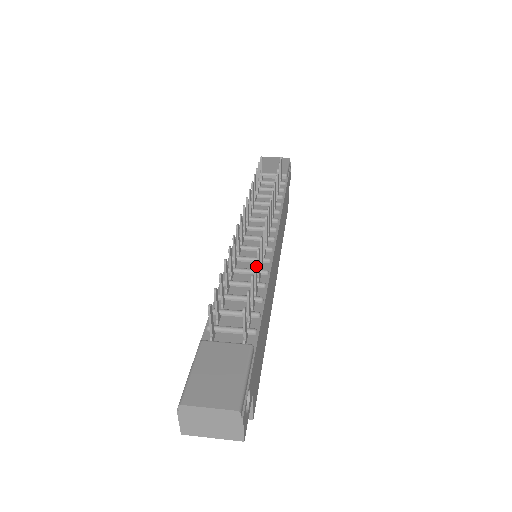
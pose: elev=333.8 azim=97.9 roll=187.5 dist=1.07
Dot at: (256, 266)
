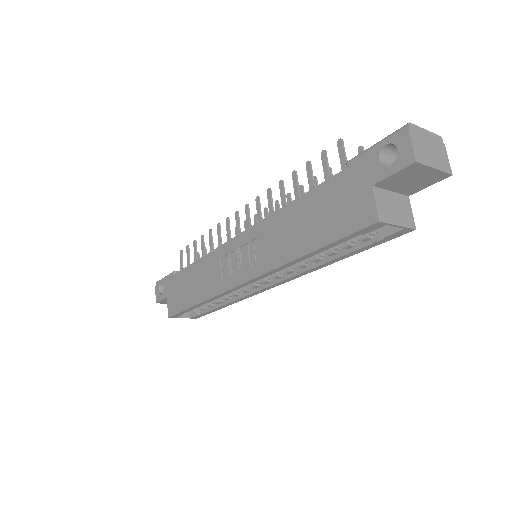
Dot at: (315, 181)
